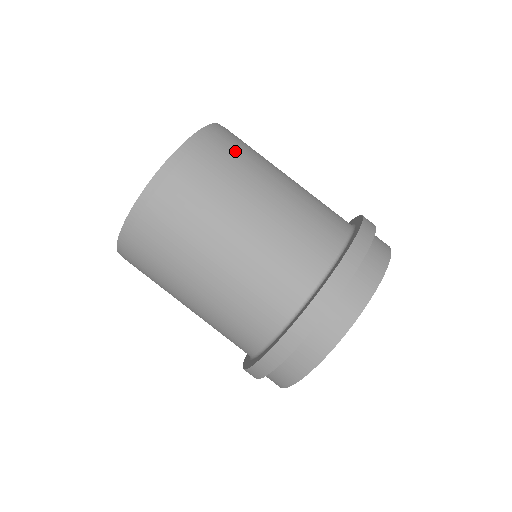
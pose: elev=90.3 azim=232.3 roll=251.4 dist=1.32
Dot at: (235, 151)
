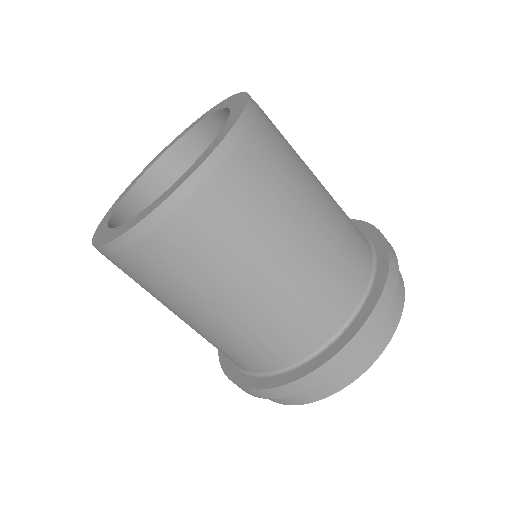
Dot at: (275, 154)
